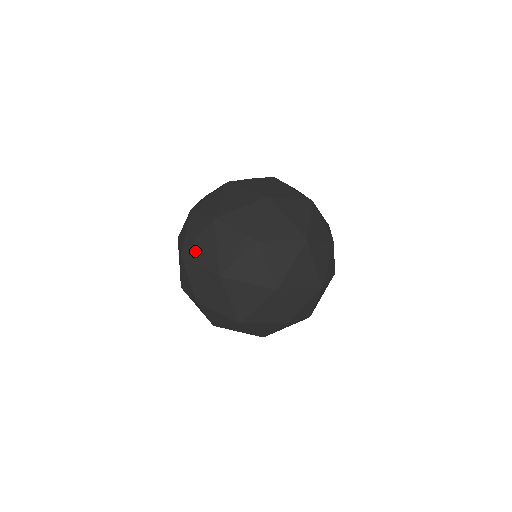
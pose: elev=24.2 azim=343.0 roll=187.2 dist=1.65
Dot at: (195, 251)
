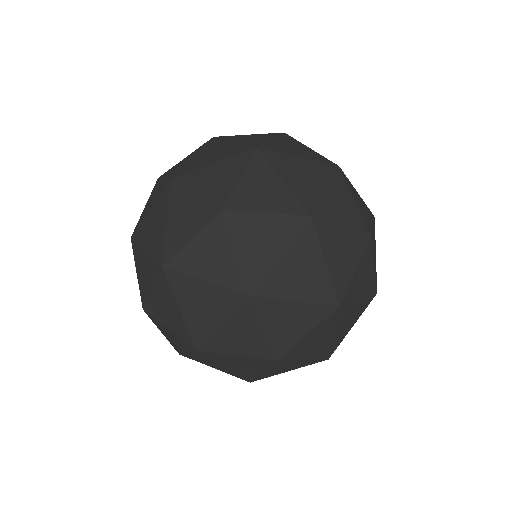
Dot at: occluded
